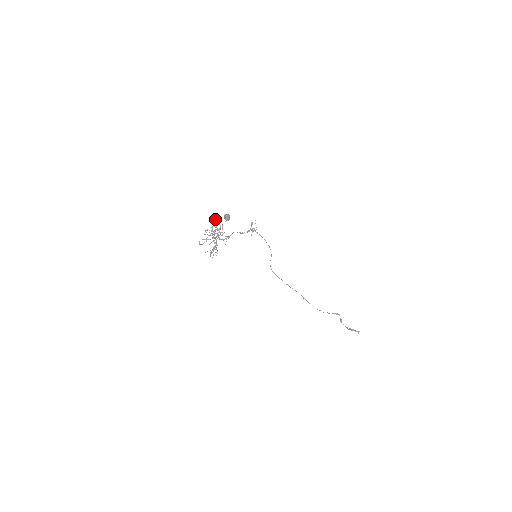
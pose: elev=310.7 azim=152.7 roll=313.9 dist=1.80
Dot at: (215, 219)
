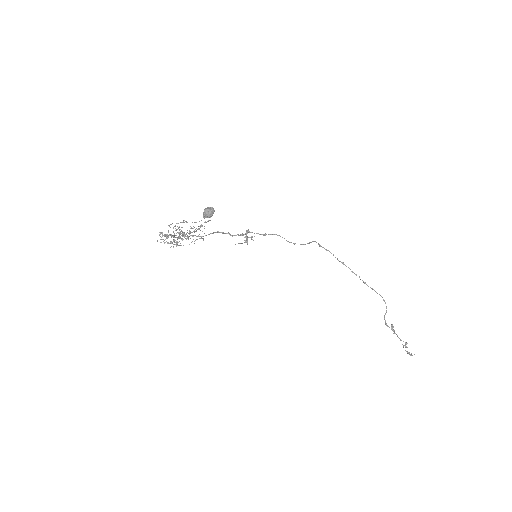
Dot at: occluded
